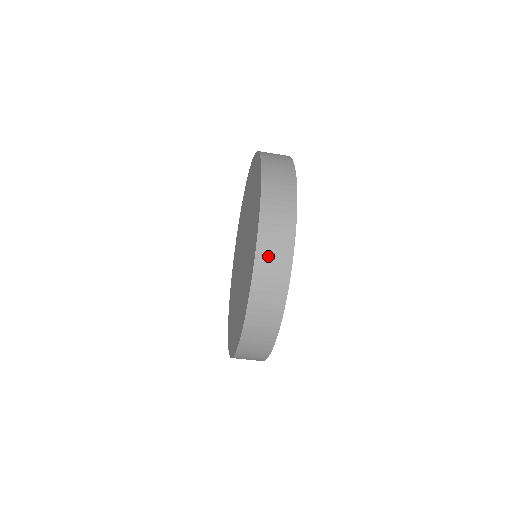
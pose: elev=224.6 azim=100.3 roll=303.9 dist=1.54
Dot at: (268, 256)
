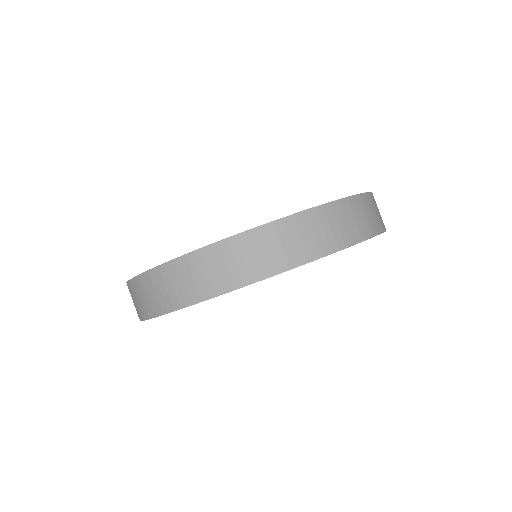
Dot at: (367, 207)
